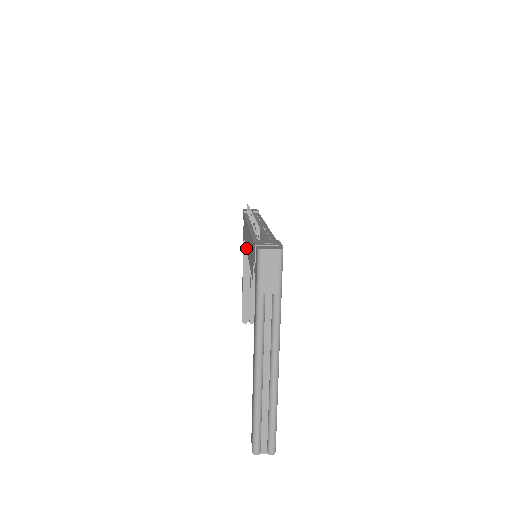
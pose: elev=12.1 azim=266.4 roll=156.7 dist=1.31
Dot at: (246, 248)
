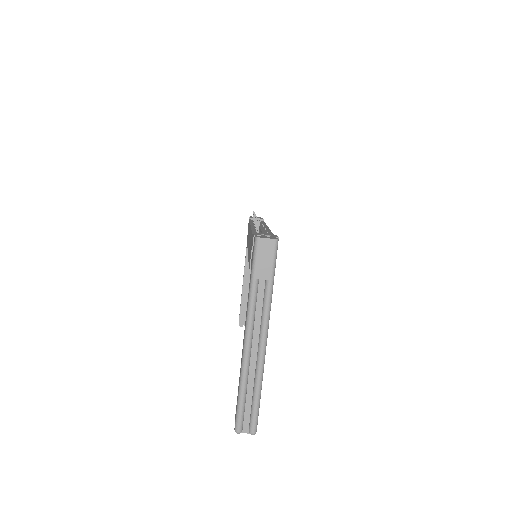
Dot at: occluded
